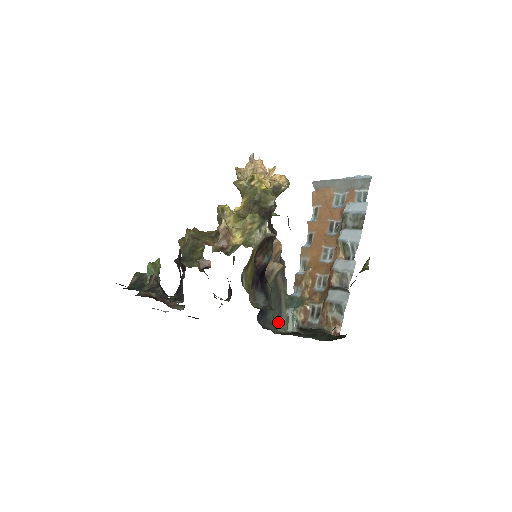
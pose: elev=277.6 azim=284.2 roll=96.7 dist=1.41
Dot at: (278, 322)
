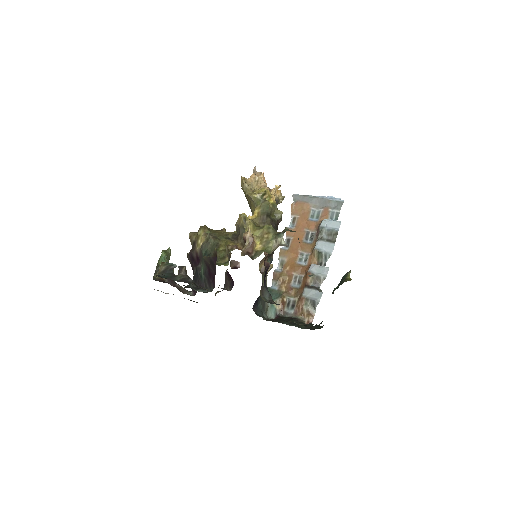
Dot at: (263, 310)
